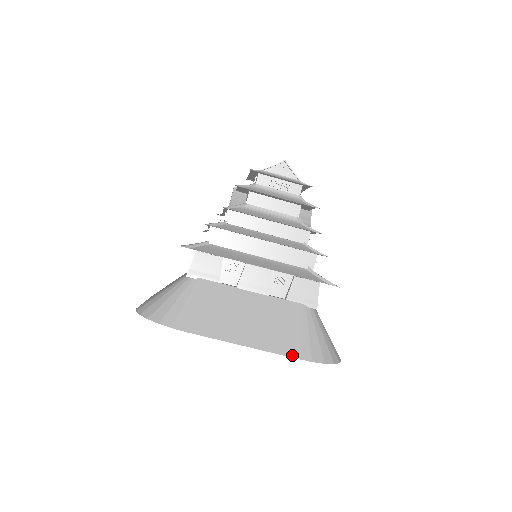
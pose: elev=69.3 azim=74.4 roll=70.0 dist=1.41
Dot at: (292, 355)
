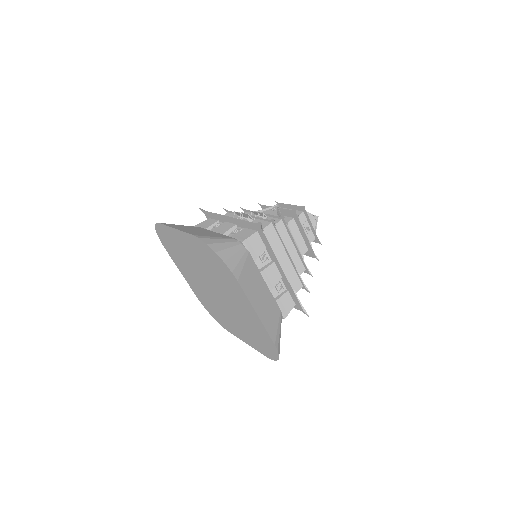
Dot at: (273, 339)
